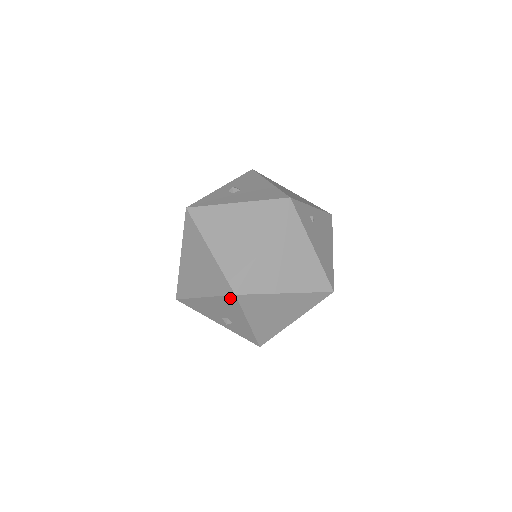
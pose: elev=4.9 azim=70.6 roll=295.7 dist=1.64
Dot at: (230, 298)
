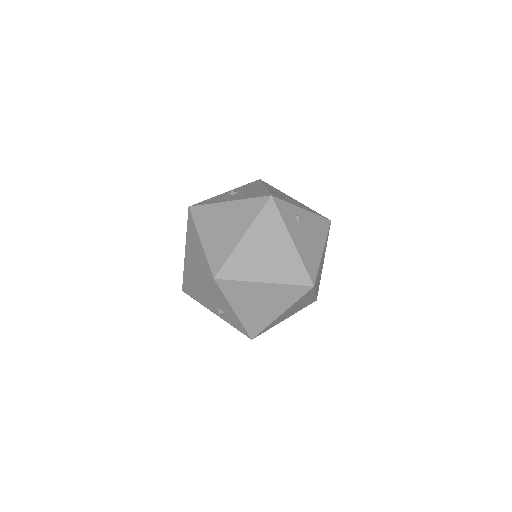
Dot at: (212, 283)
